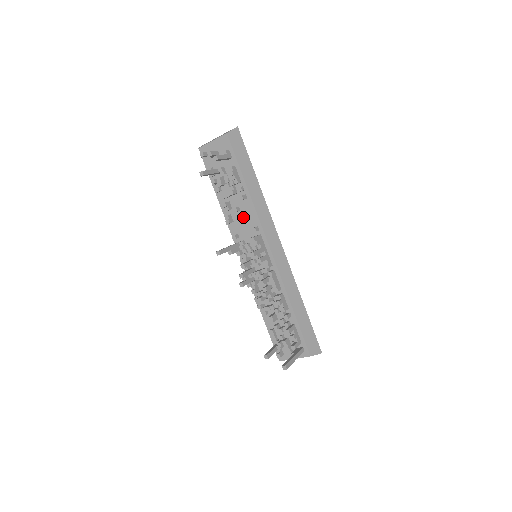
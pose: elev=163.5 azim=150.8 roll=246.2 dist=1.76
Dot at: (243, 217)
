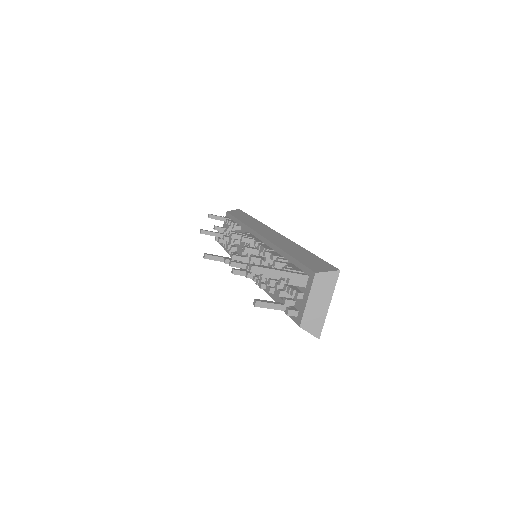
Dot at: (243, 242)
